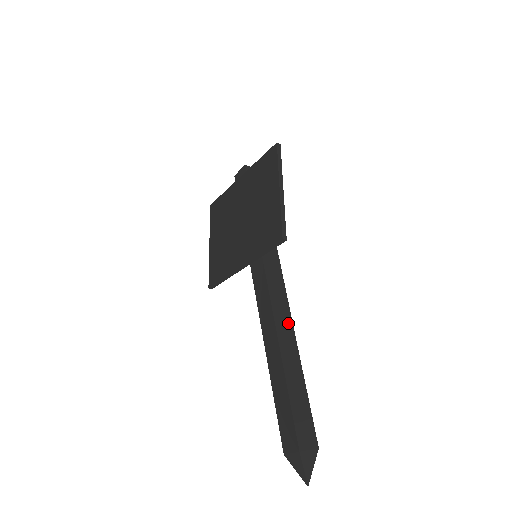
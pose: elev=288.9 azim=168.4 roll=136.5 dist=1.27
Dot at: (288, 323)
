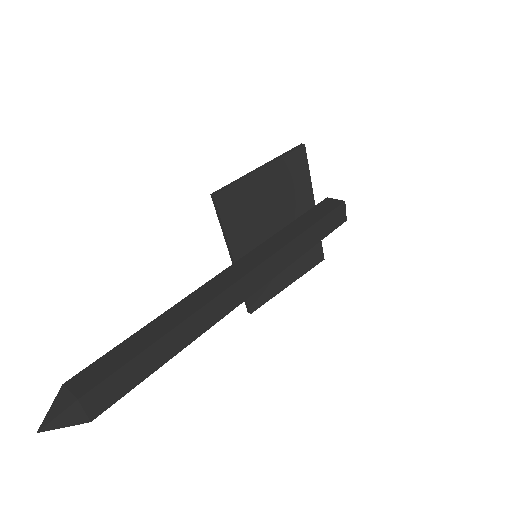
Dot at: (205, 299)
